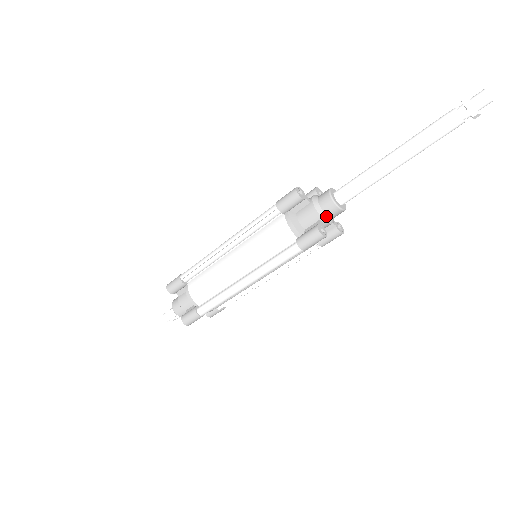
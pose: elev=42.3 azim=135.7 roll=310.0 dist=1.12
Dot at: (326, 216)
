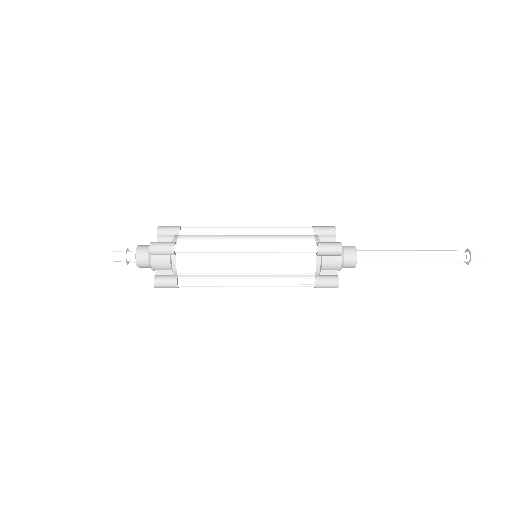
Dot at: occluded
